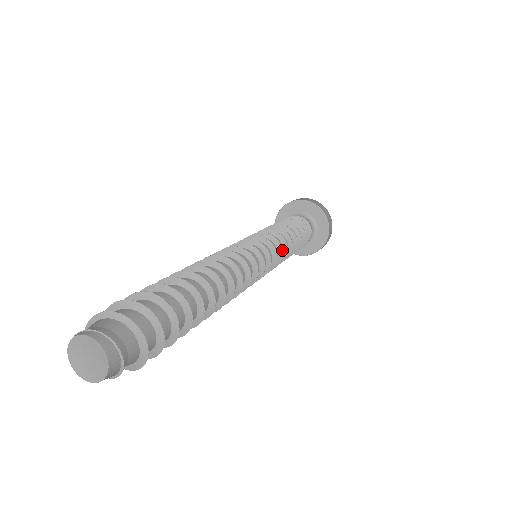
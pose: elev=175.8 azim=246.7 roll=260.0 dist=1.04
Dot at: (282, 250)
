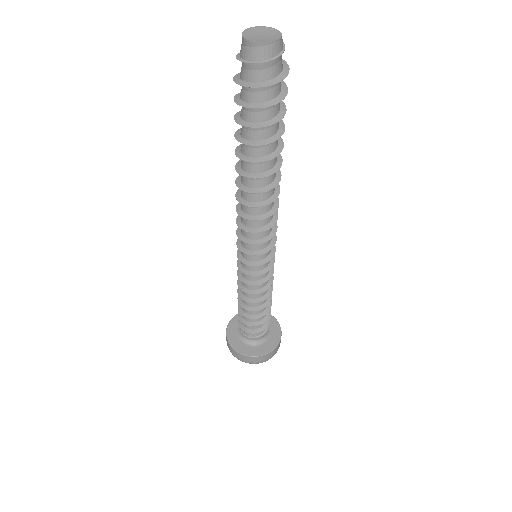
Dot at: occluded
